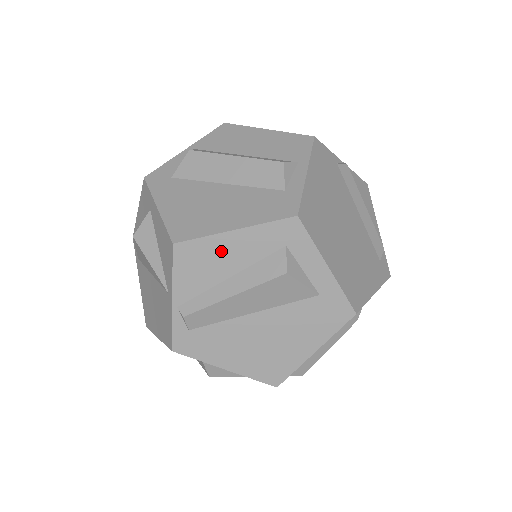
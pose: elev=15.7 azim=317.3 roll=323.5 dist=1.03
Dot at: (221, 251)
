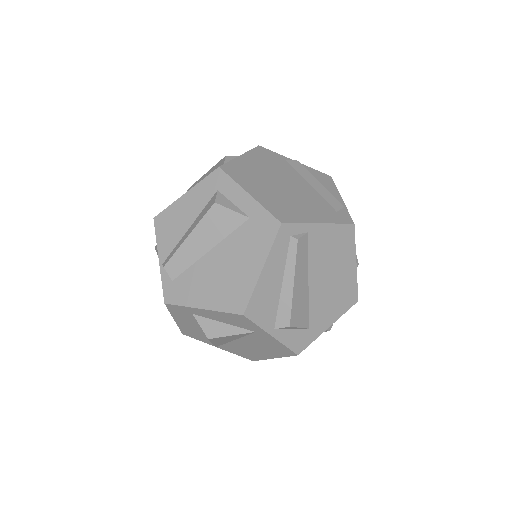
Dot at: (180, 211)
